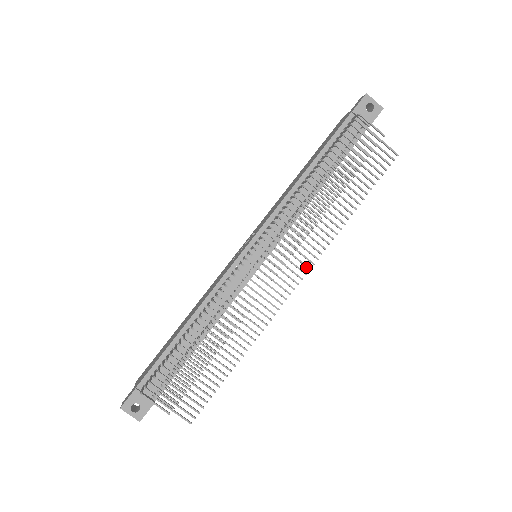
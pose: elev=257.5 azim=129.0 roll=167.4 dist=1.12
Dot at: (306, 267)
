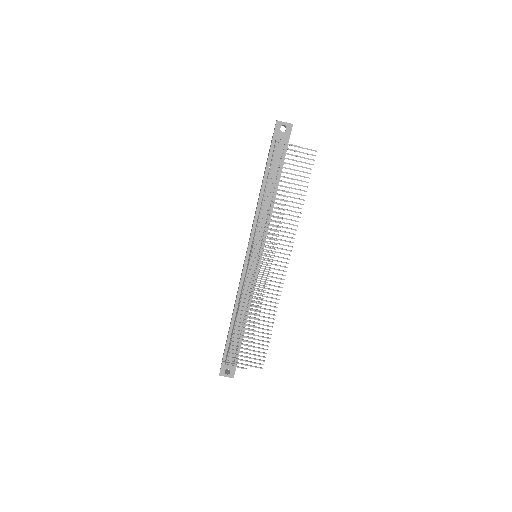
Dot at: occluded
